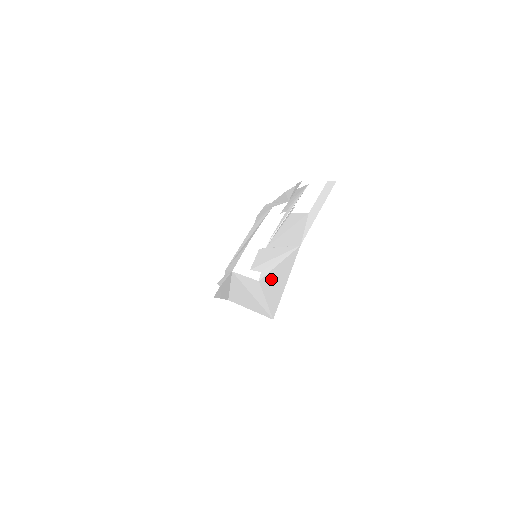
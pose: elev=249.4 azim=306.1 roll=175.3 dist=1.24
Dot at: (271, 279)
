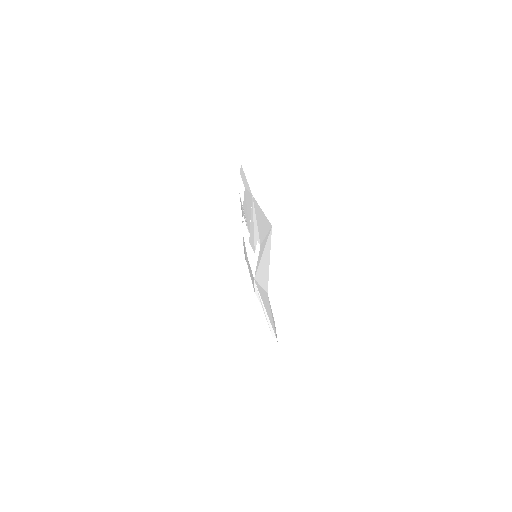
Dot at: (260, 229)
